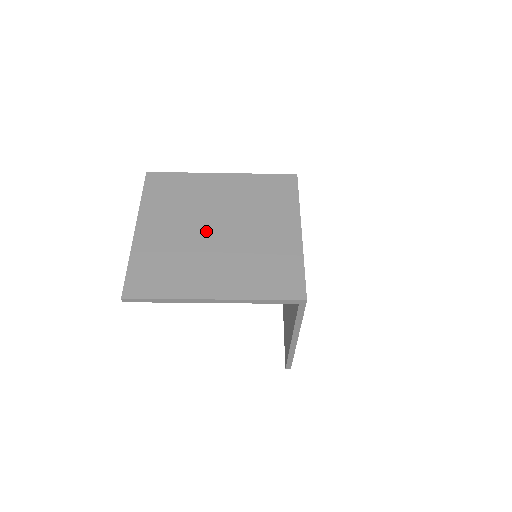
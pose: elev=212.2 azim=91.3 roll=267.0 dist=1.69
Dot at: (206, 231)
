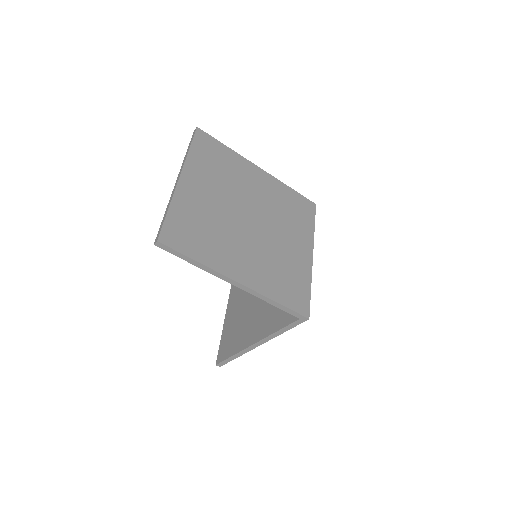
Dot at: (241, 215)
